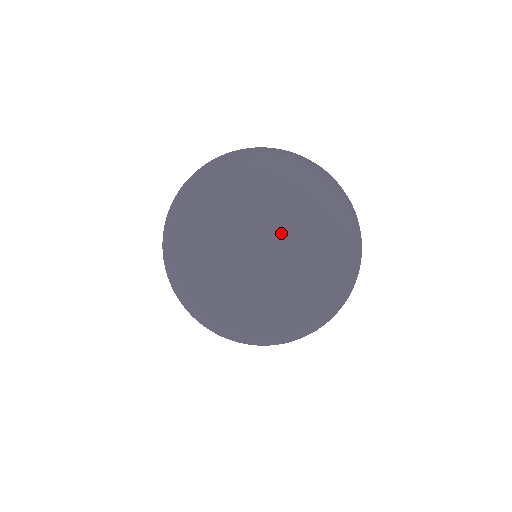
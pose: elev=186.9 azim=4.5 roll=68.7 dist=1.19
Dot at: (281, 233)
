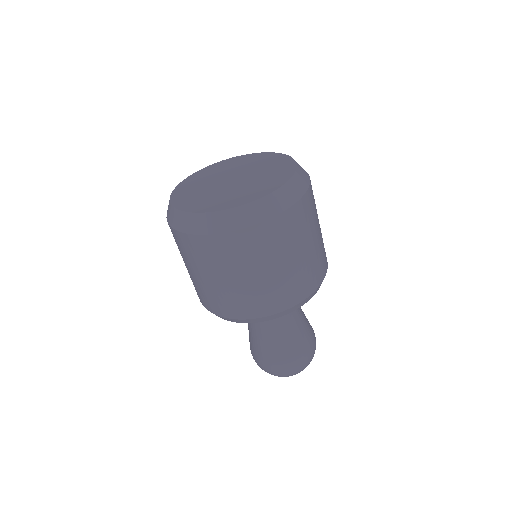
Dot at: (242, 175)
